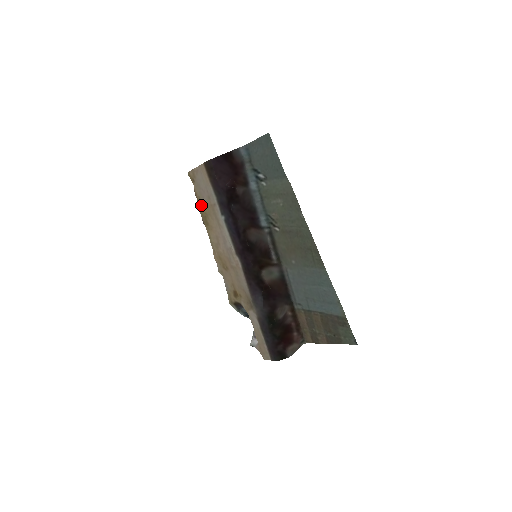
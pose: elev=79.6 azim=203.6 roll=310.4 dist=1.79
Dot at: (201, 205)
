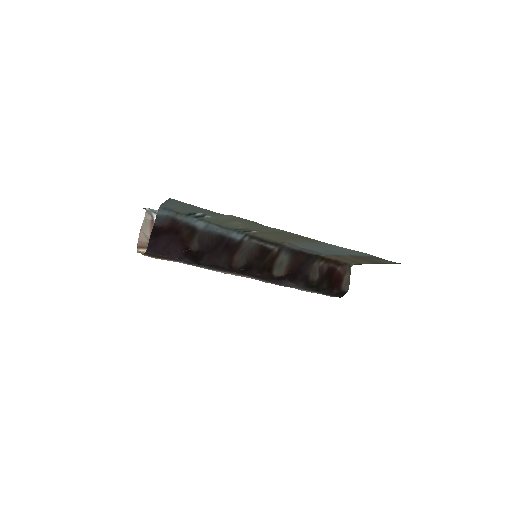
Dot at: occluded
